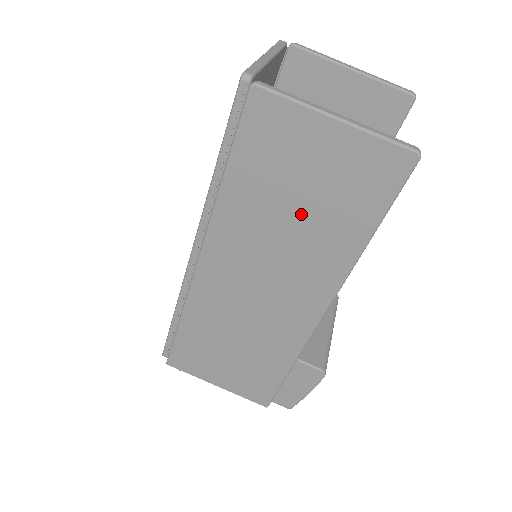
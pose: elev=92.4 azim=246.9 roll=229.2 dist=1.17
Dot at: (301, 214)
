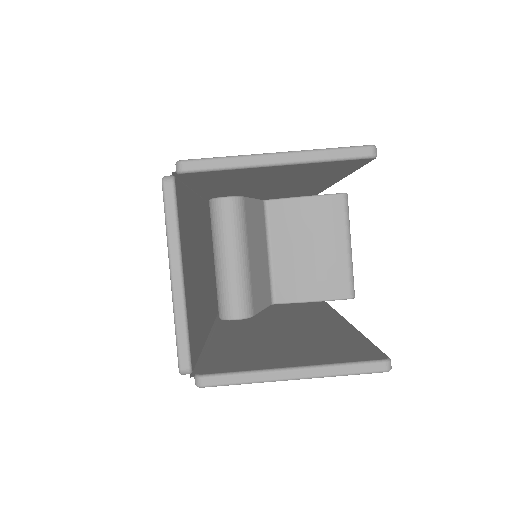
Dot at: occluded
